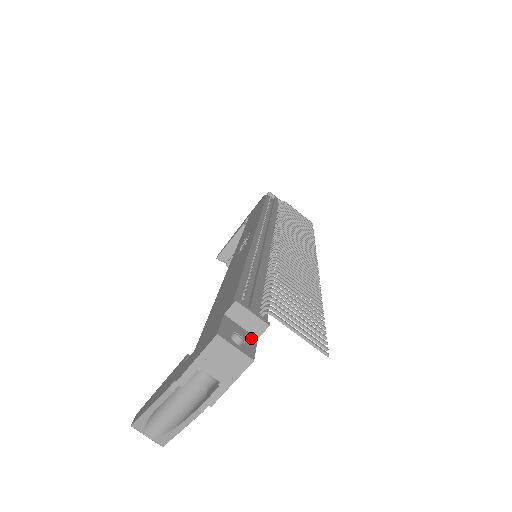
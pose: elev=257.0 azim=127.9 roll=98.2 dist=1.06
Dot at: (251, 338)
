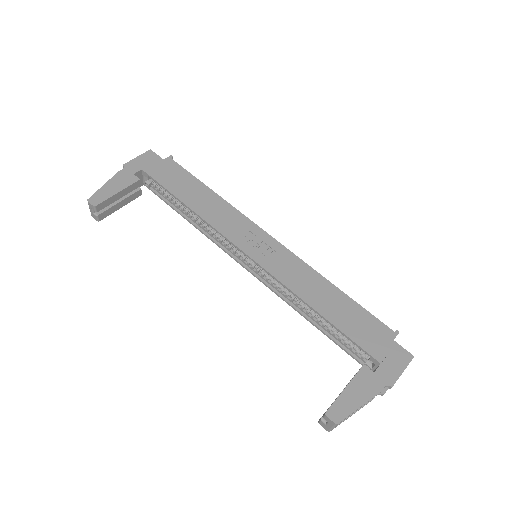
Dot at: occluded
